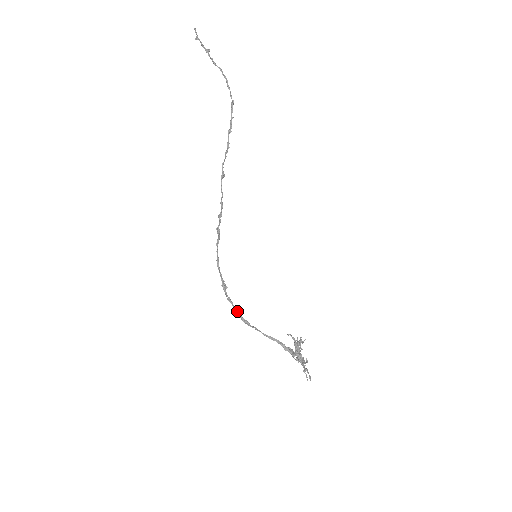
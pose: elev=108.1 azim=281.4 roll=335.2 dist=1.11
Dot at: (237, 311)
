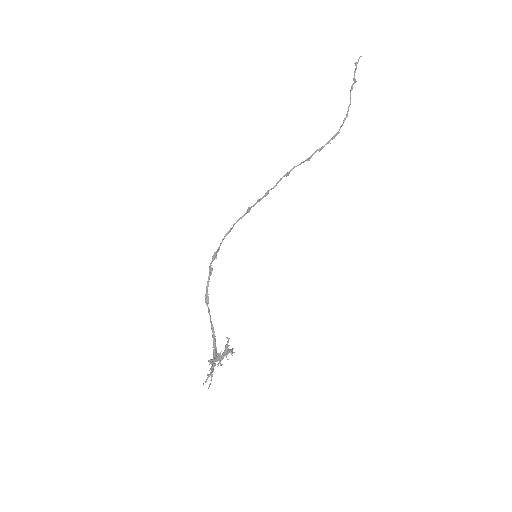
Dot at: occluded
